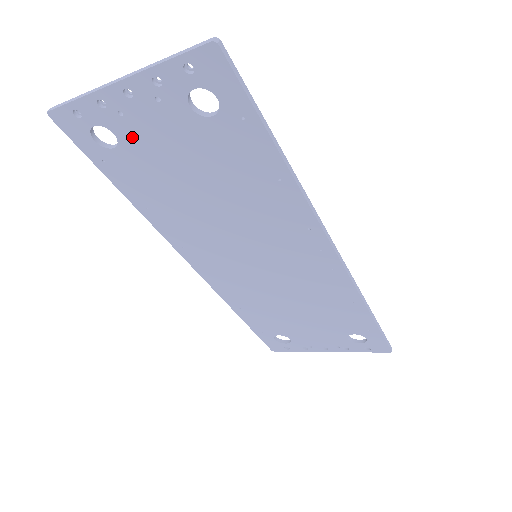
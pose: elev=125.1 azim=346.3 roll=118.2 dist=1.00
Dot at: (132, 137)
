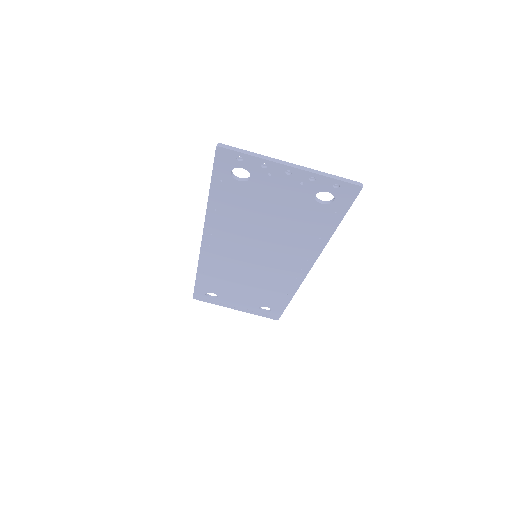
Dot at: (260, 184)
